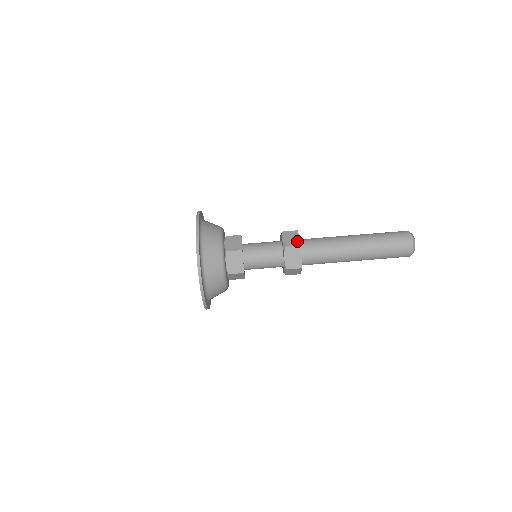
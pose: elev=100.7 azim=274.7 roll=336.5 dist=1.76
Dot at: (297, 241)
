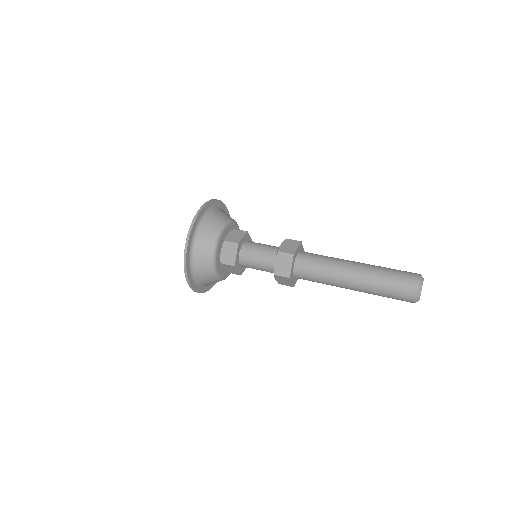
Dot at: (293, 250)
